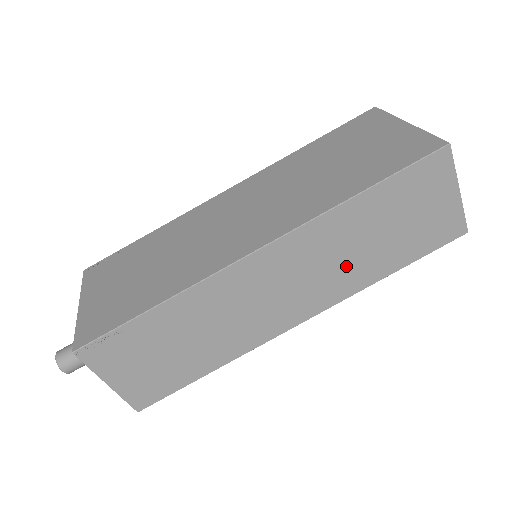
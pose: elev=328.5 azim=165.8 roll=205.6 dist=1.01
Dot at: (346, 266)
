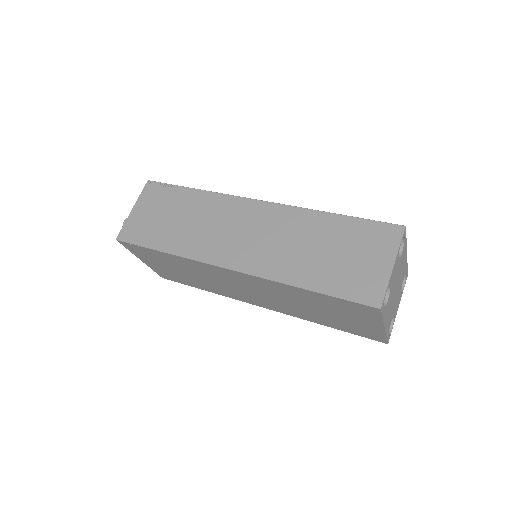
Dot at: (287, 253)
